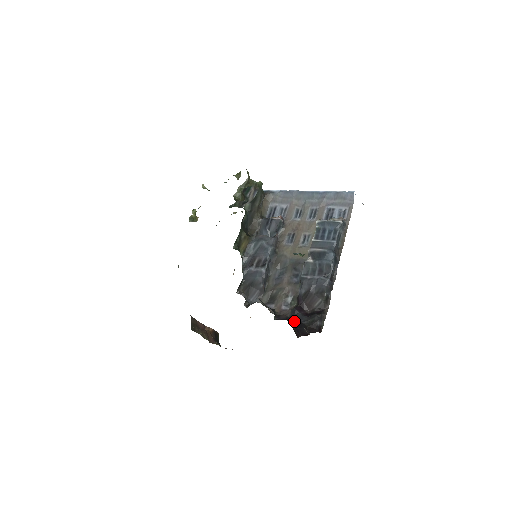
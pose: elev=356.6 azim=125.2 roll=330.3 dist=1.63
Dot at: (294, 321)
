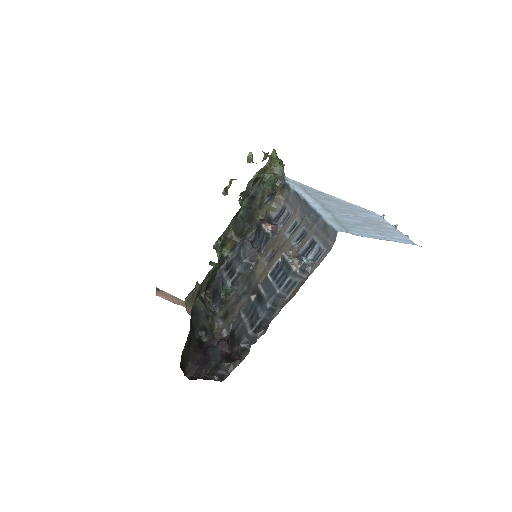
Dot at: (206, 355)
